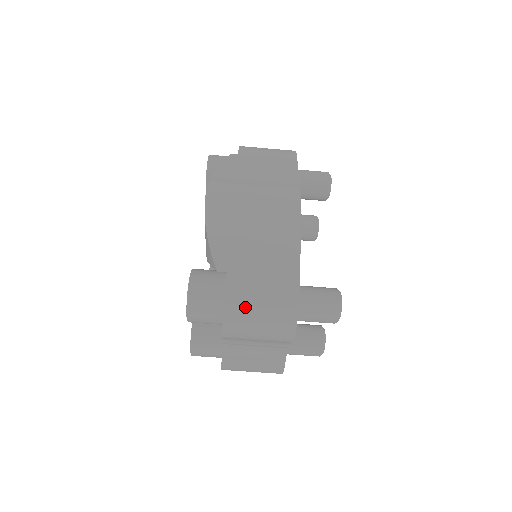
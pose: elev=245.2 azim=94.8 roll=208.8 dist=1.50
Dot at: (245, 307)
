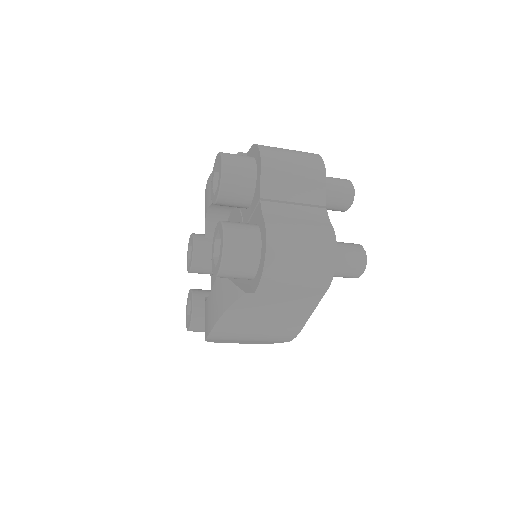
Dot at: occluded
